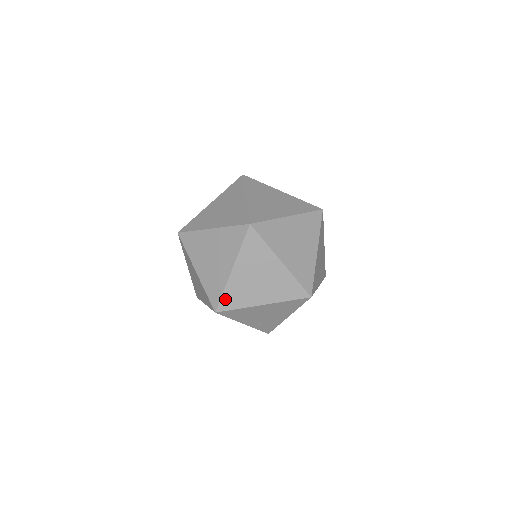
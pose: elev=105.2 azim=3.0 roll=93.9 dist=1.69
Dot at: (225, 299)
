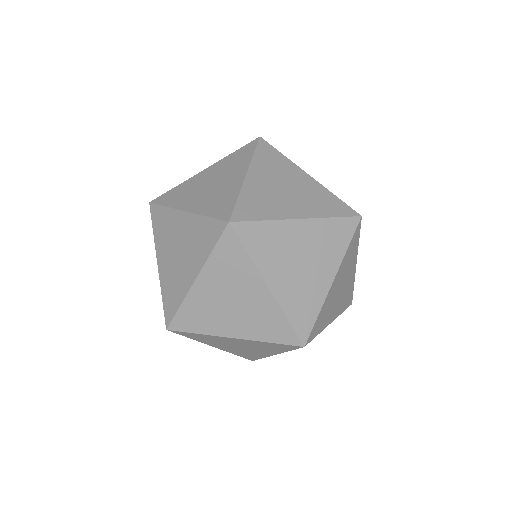
Dot at: (191, 334)
